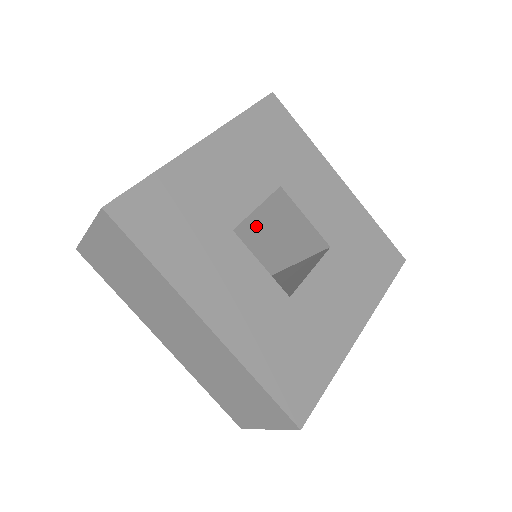
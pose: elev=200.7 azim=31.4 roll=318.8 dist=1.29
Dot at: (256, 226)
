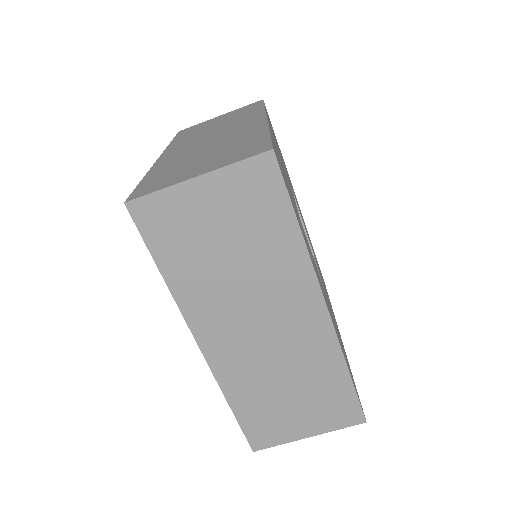
Dot at: occluded
